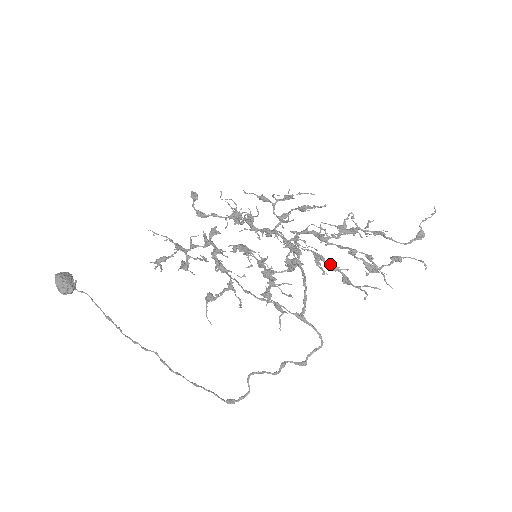
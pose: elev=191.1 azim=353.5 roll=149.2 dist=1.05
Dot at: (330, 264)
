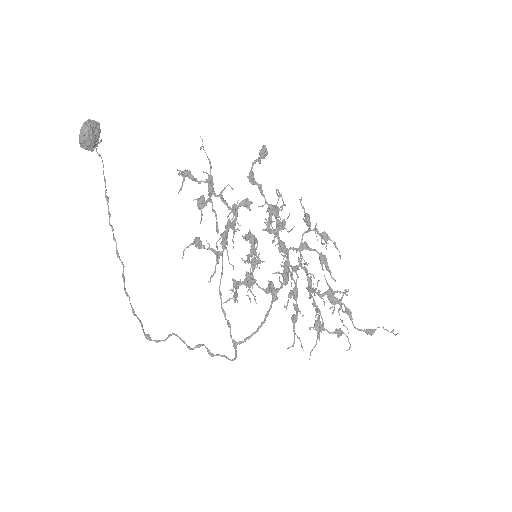
Dot at: occluded
